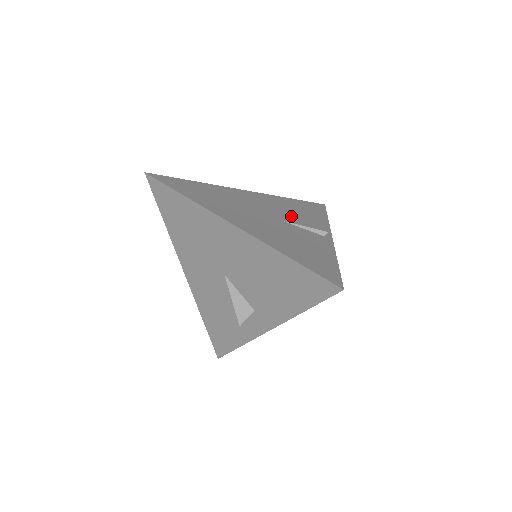
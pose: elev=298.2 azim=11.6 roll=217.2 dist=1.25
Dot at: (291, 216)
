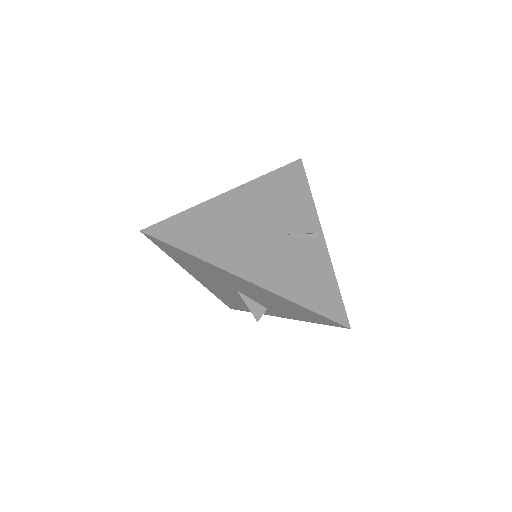
Dot at: (282, 217)
